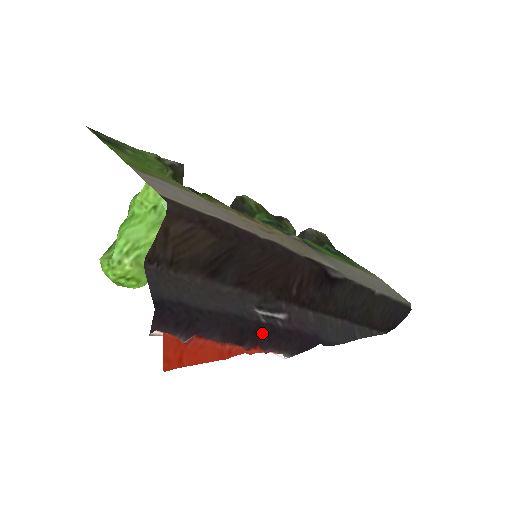
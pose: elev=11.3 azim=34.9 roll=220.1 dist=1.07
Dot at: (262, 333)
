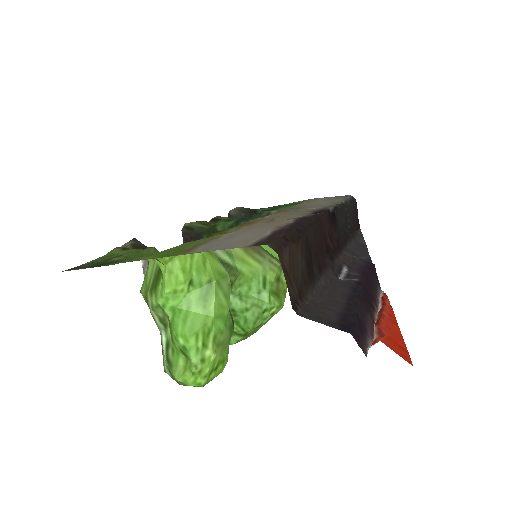
Dot at: (367, 288)
